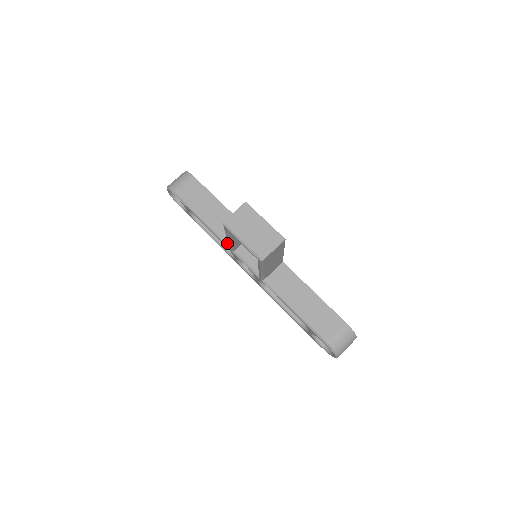
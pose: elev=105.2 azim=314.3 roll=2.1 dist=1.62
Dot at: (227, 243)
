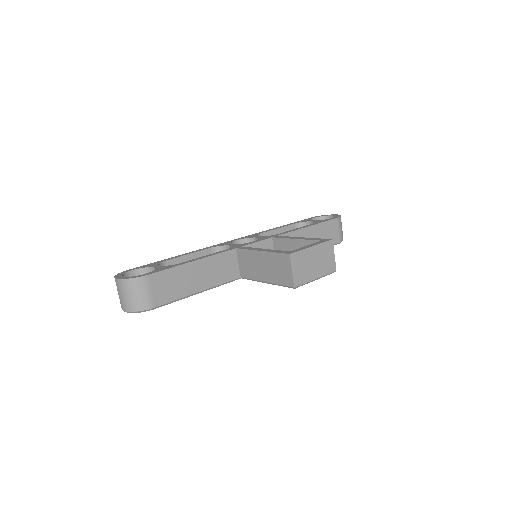
Dot at: (236, 278)
